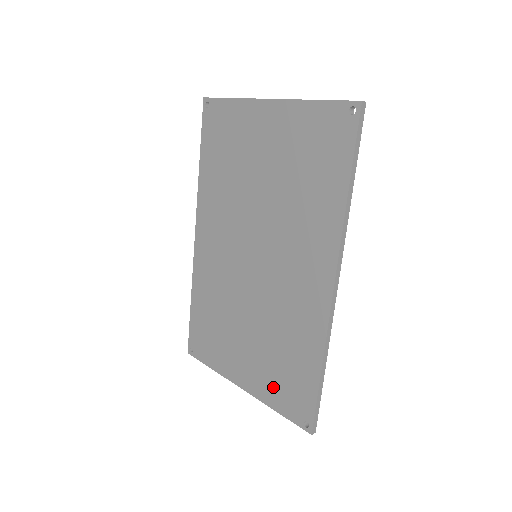
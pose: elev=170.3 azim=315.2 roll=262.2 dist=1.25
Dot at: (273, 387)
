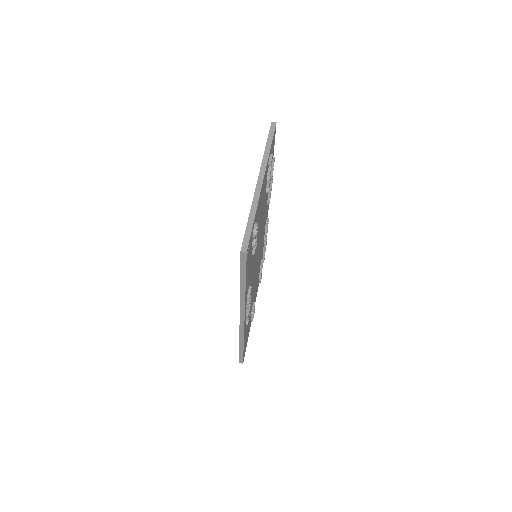
Dot at: occluded
